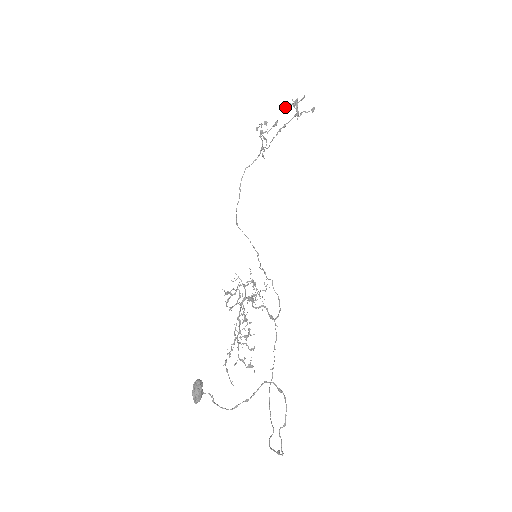
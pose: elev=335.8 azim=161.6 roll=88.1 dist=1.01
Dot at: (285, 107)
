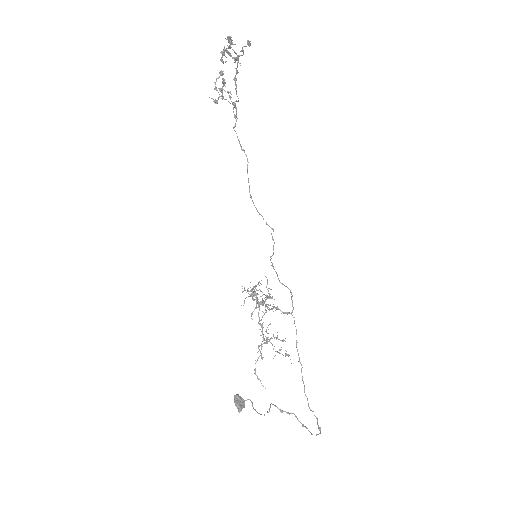
Dot at: (221, 57)
